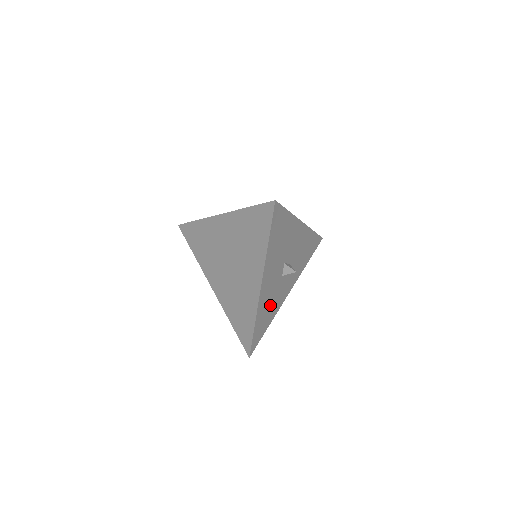
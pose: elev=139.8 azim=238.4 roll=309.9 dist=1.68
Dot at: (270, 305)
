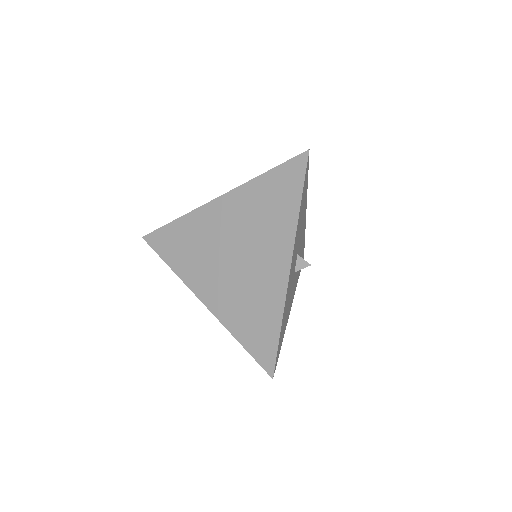
Dot at: (287, 308)
